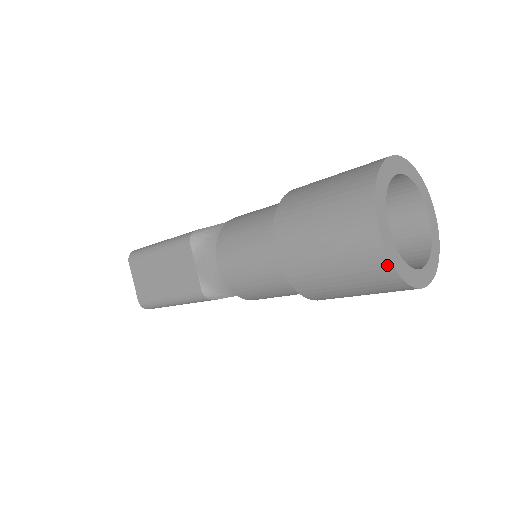
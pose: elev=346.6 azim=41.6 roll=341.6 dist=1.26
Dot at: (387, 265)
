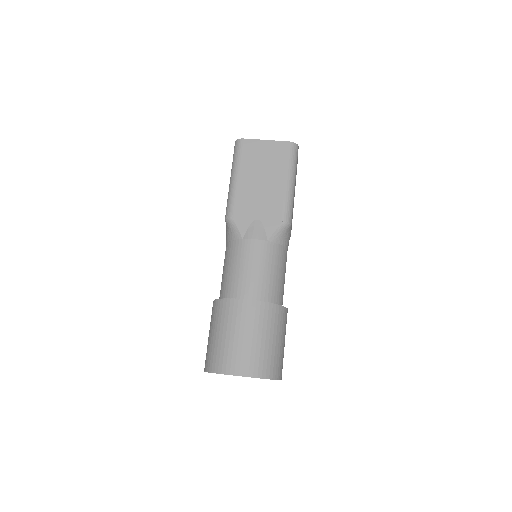
Dot at: occluded
